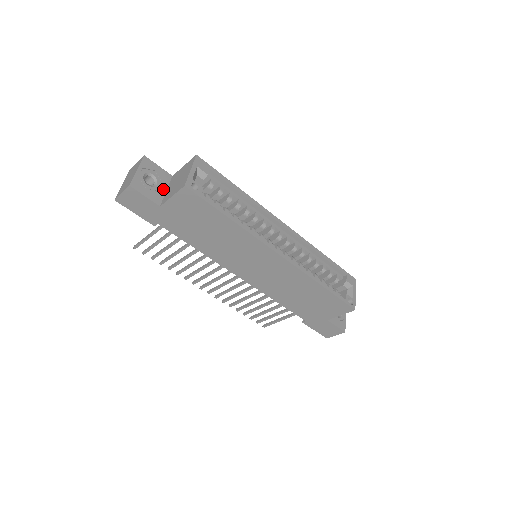
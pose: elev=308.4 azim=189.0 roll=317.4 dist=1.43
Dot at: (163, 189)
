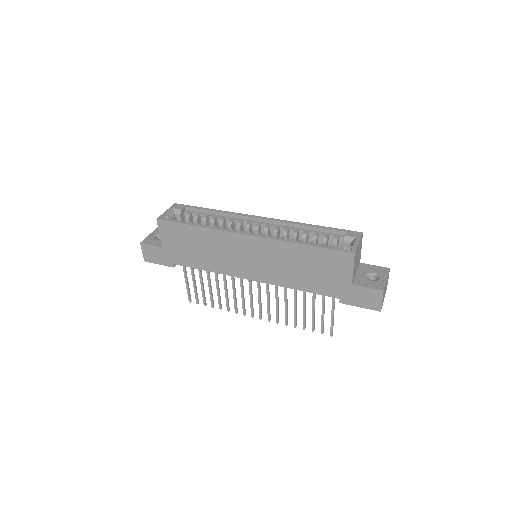
Dot at: occluded
